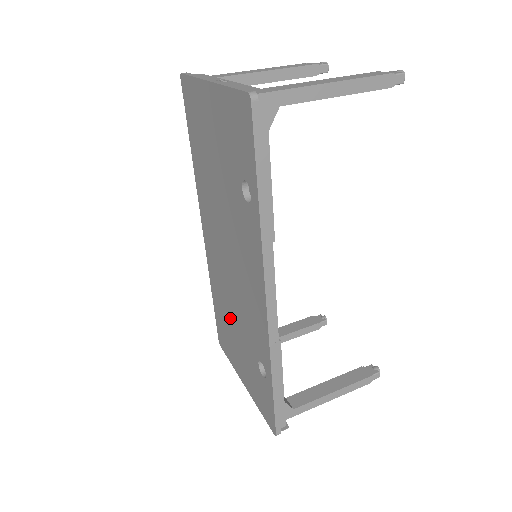
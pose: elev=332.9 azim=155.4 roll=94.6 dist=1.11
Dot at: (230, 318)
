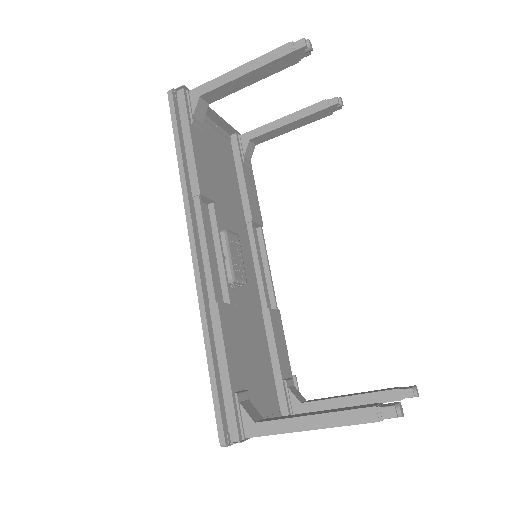
Dot at: occluded
